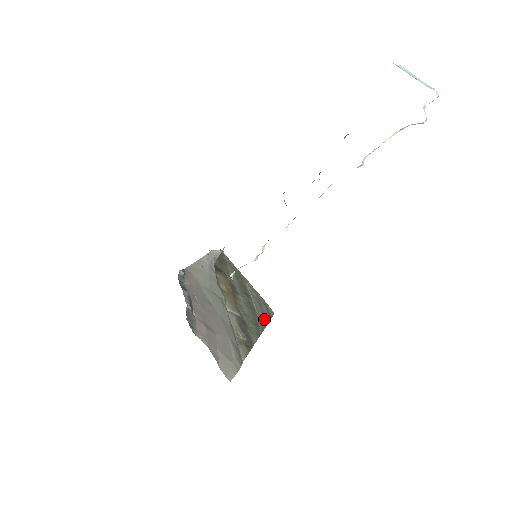
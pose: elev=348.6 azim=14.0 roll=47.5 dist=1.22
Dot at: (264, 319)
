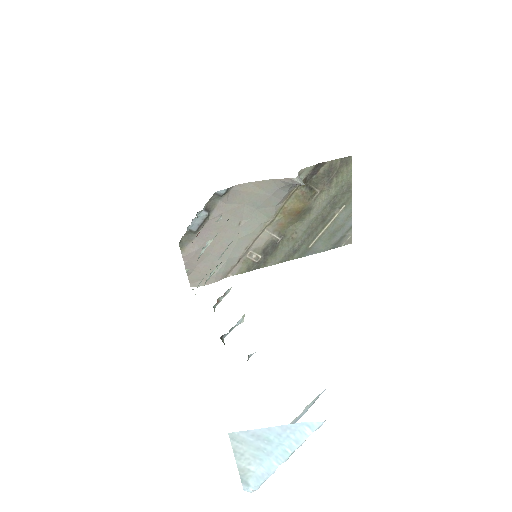
Dot at: (318, 248)
